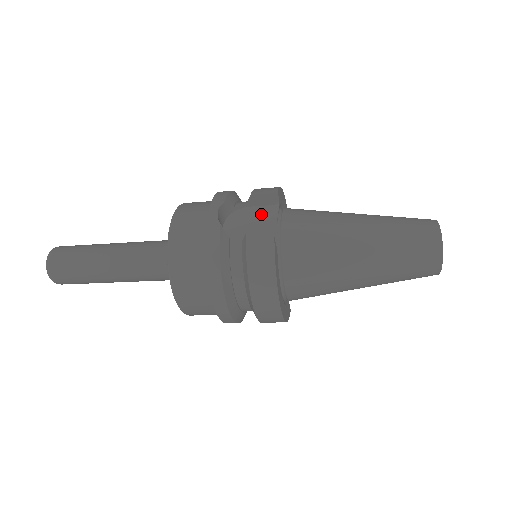
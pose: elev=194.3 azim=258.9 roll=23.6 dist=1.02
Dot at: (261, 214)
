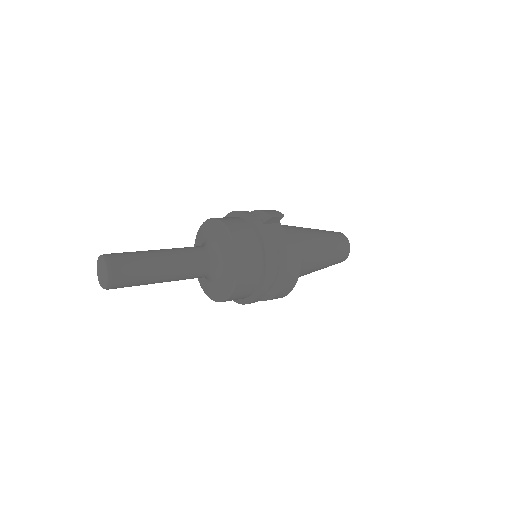
Dot at: (275, 230)
